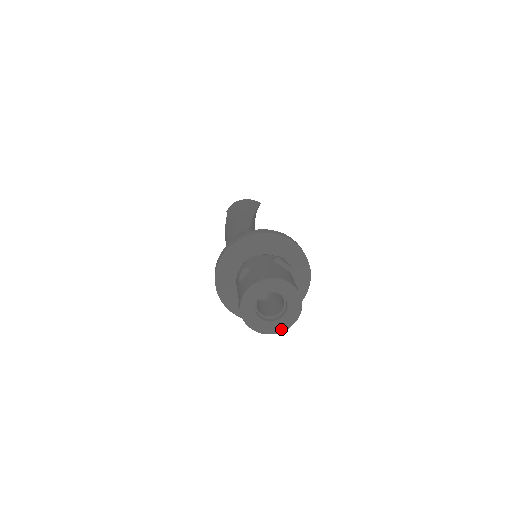
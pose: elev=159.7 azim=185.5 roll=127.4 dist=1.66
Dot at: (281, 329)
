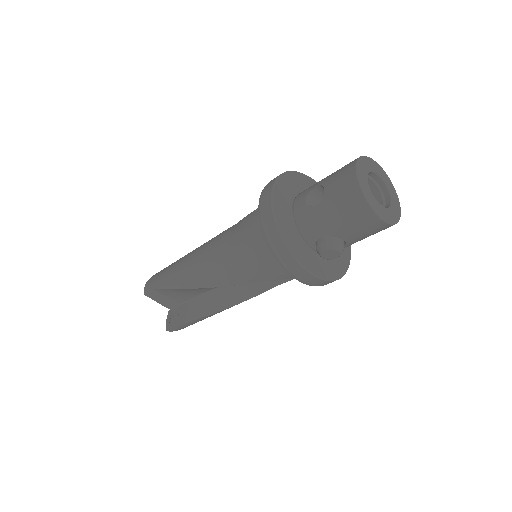
Dot at: (398, 216)
